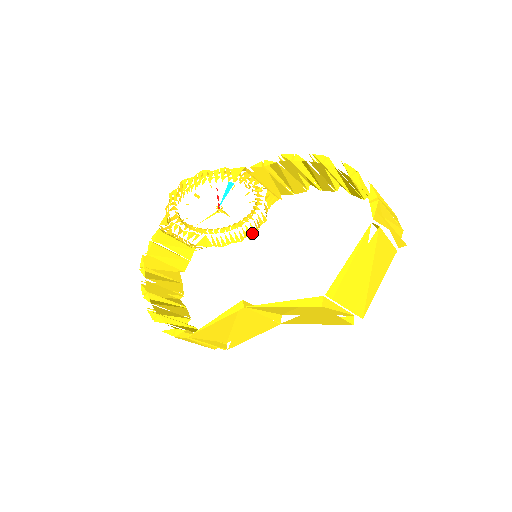
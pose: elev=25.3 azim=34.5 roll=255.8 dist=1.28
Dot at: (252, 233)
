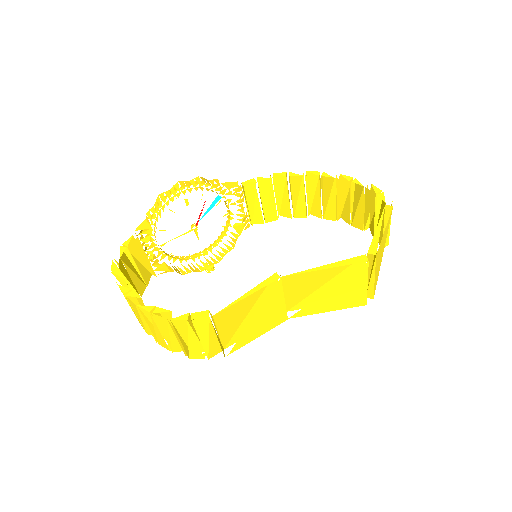
Dot at: (214, 263)
